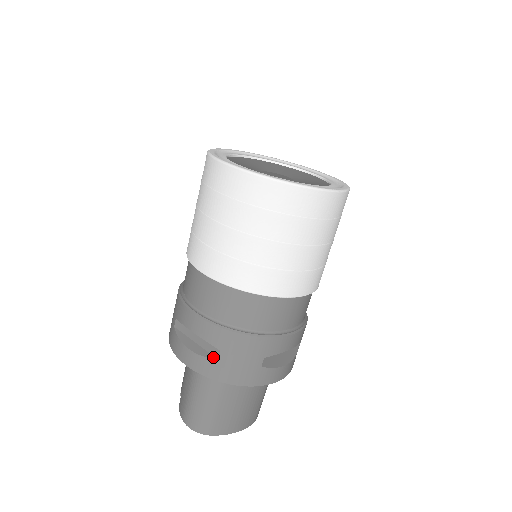
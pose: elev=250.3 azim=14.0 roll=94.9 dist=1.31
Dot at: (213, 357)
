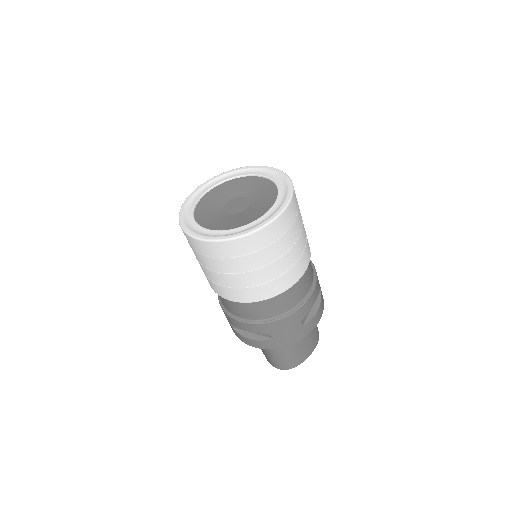
Dot at: (268, 338)
